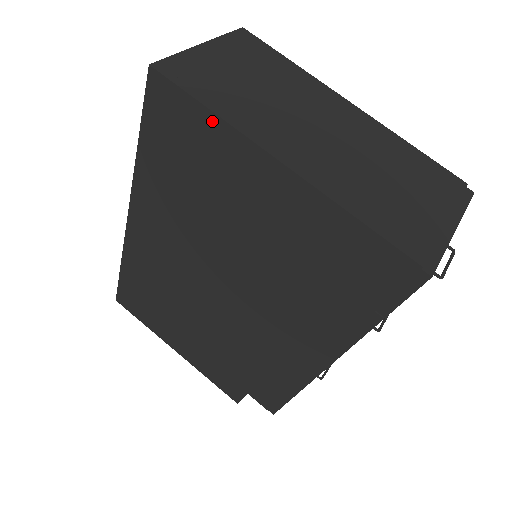
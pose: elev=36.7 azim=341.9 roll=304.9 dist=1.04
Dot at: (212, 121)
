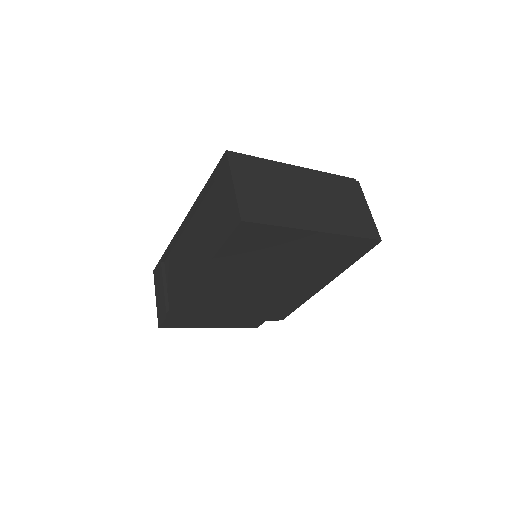
Dot at: (280, 230)
